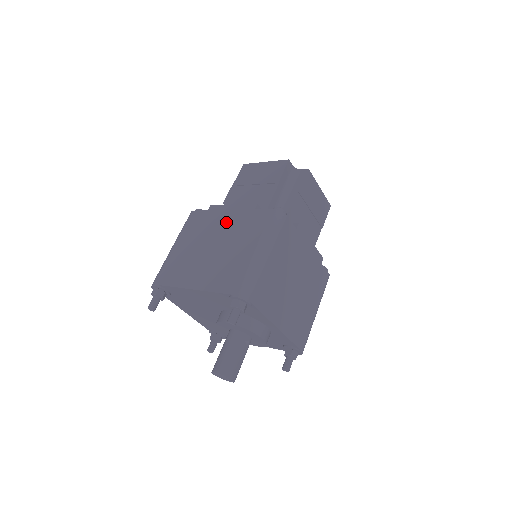
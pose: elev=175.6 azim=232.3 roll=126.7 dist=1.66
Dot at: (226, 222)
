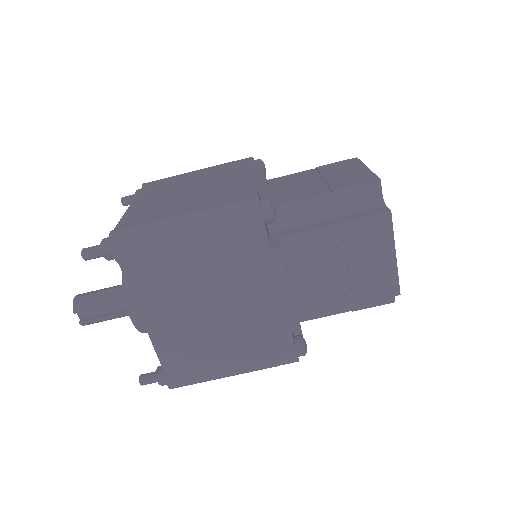
Dot at: (234, 179)
